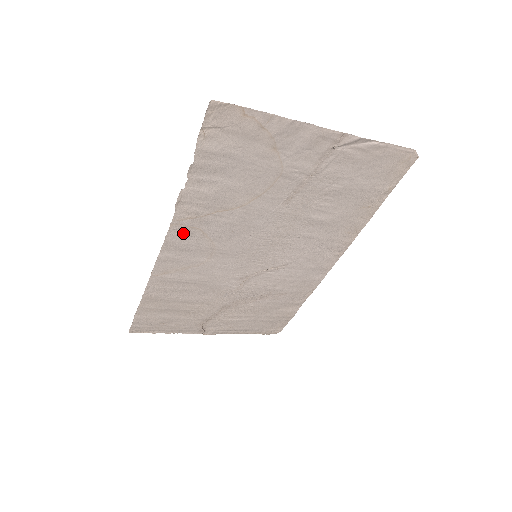
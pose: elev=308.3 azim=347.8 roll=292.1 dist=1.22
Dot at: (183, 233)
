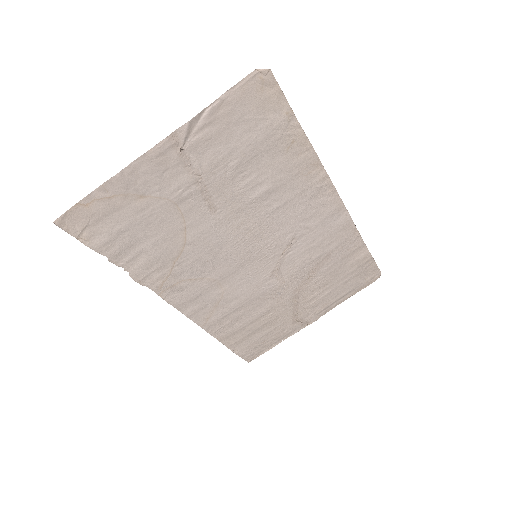
Dot at: (176, 292)
